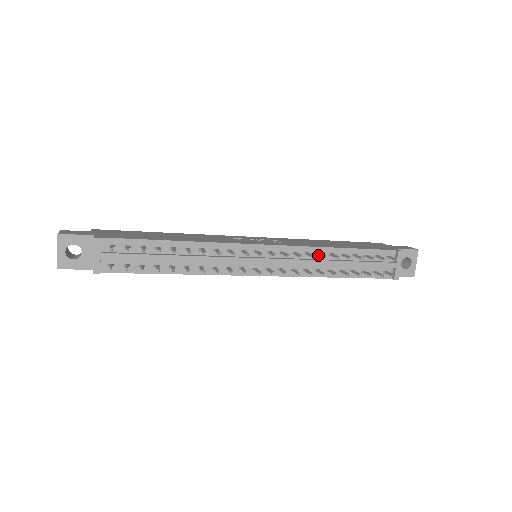
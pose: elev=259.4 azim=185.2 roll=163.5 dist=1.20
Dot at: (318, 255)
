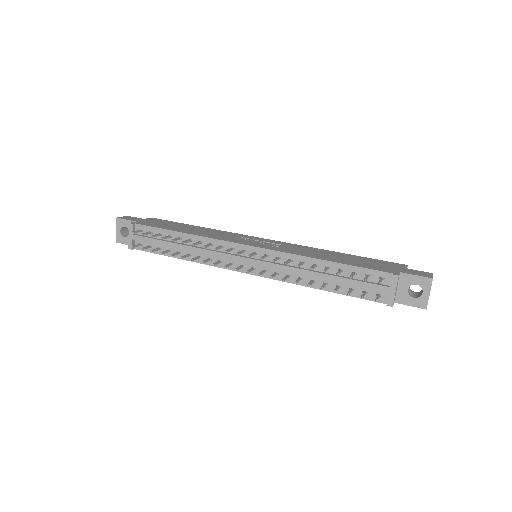
Dot at: occluded
